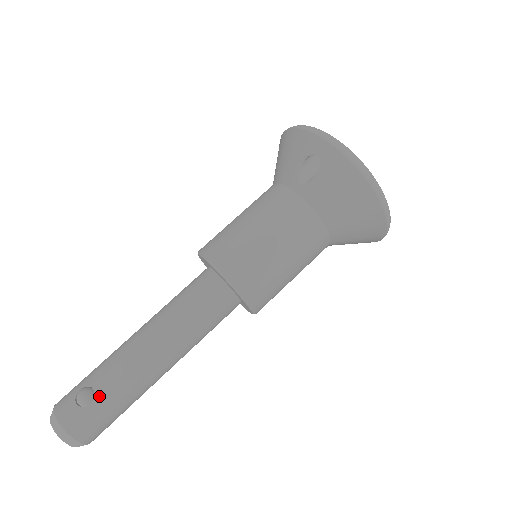
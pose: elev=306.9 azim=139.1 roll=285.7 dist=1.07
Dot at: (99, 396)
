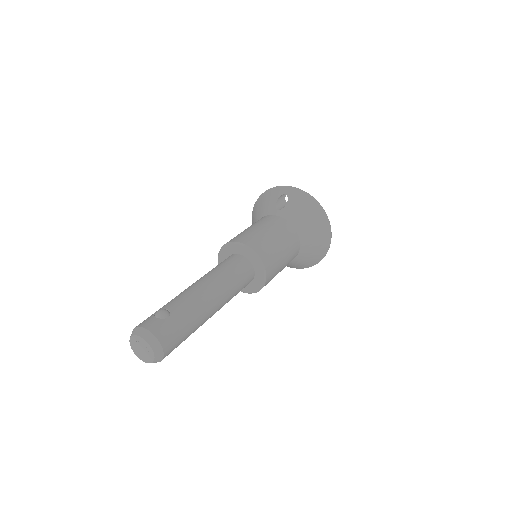
Dot at: (174, 312)
